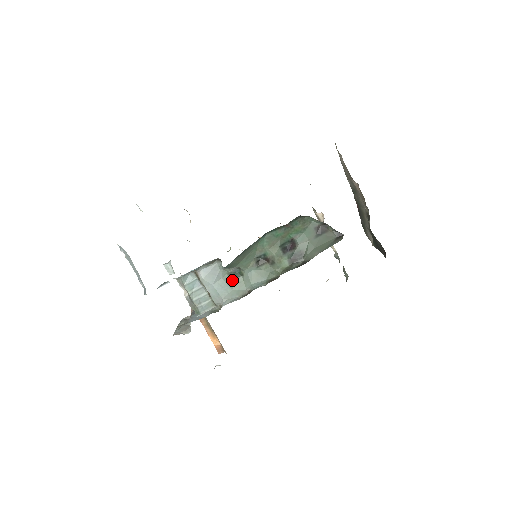
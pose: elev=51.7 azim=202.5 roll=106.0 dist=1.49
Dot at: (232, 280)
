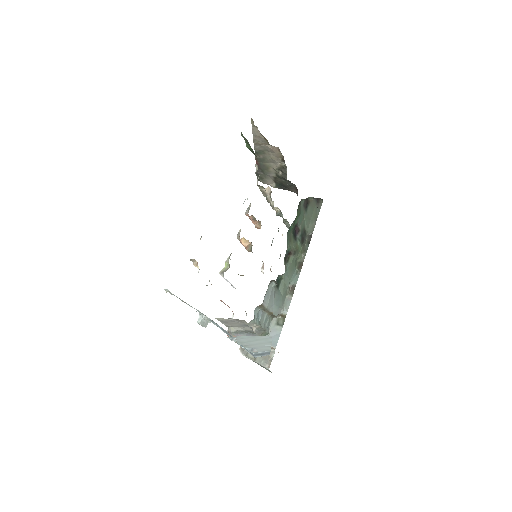
Dot at: (278, 289)
